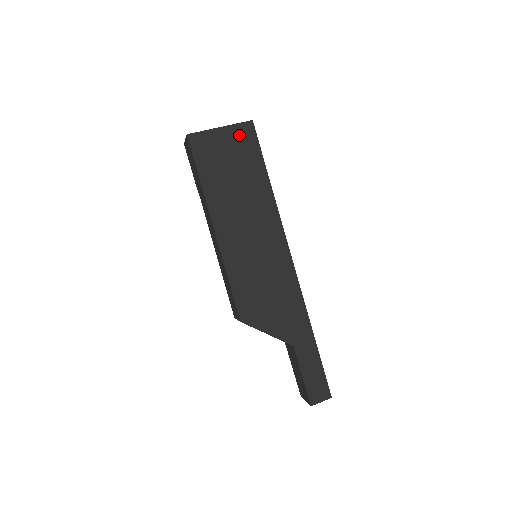
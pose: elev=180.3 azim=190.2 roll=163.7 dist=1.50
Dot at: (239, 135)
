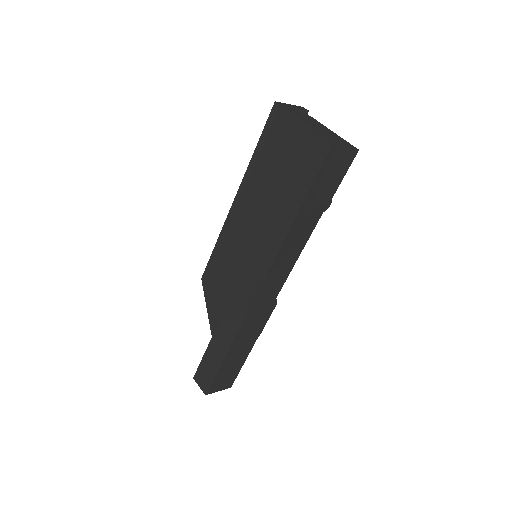
Dot at: (311, 145)
